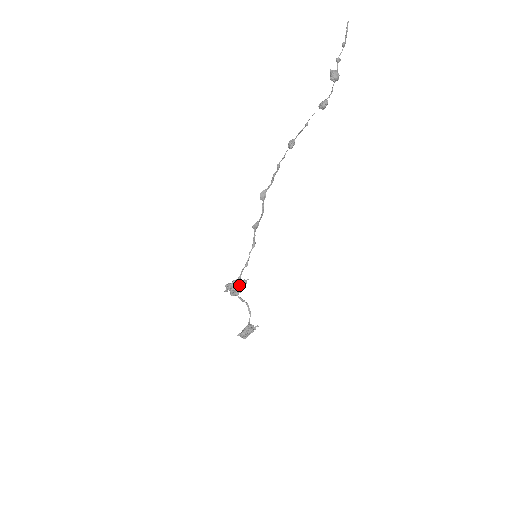
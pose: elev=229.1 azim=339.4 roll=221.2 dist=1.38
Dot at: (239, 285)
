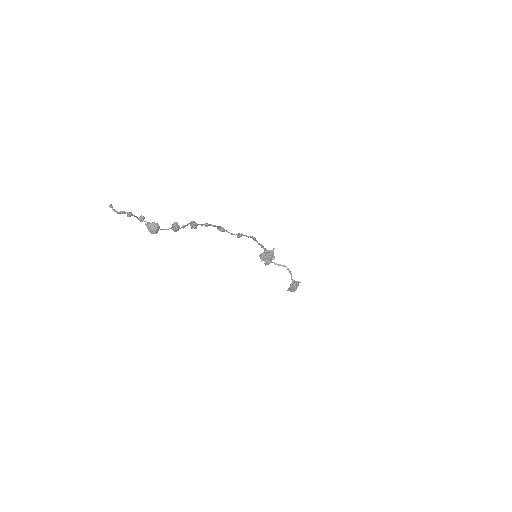
Dot at: (269, 255)
